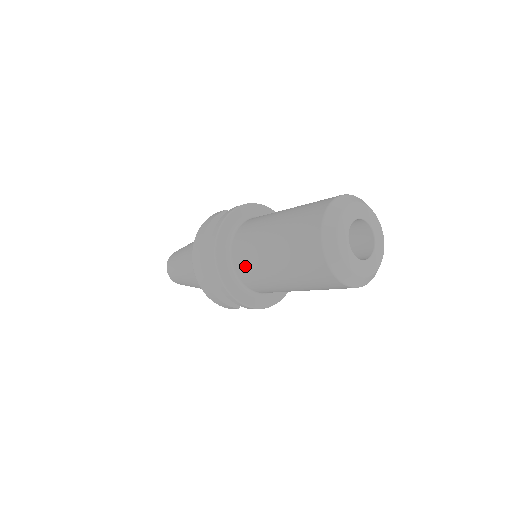
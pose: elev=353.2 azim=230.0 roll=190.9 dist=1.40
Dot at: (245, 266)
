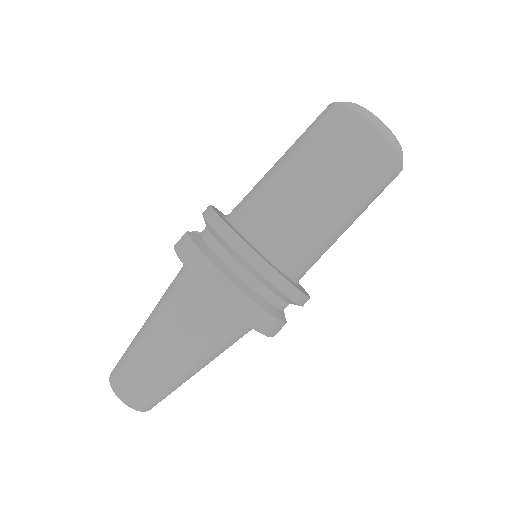
Dot at: (291, 240)
